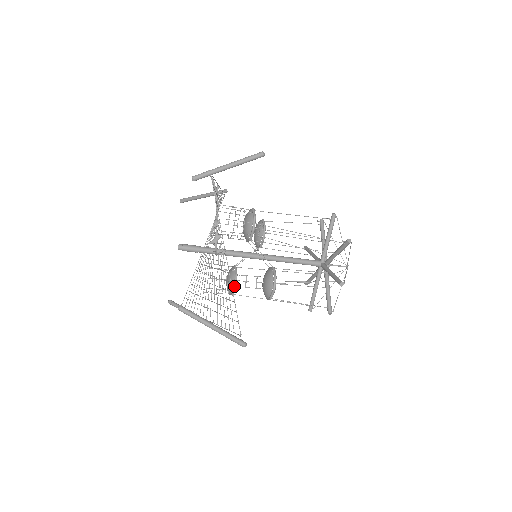
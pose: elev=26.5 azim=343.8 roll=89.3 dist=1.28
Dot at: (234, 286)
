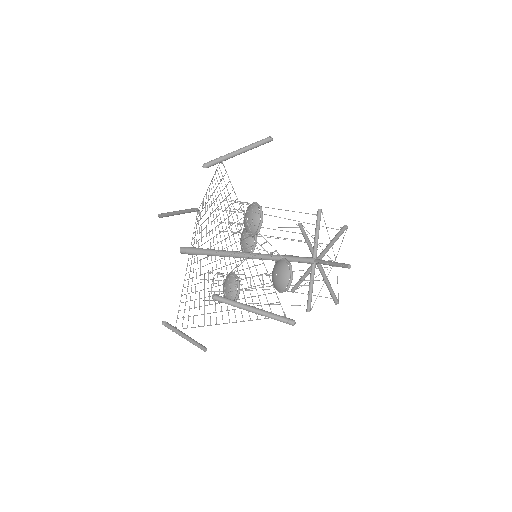
Dot at: (238, 290)
